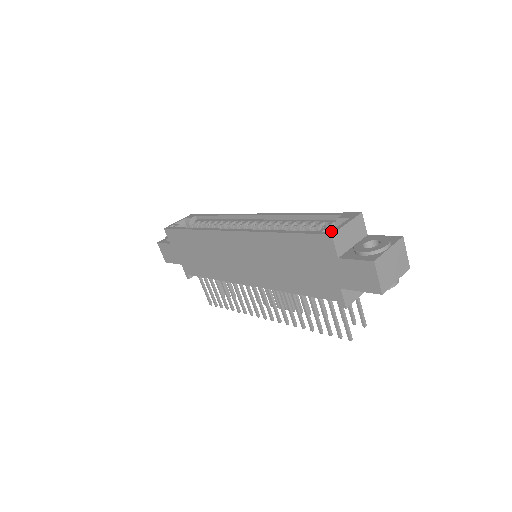
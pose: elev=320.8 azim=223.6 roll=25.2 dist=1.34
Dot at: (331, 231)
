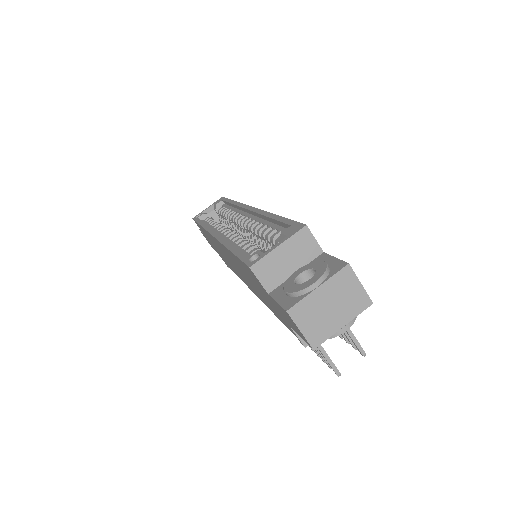
Dot at: (254, 260)
